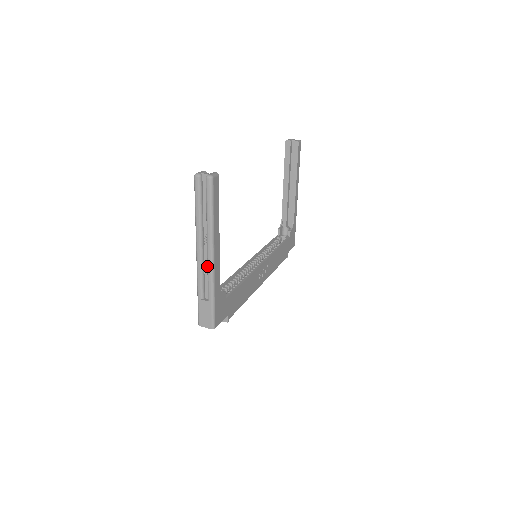
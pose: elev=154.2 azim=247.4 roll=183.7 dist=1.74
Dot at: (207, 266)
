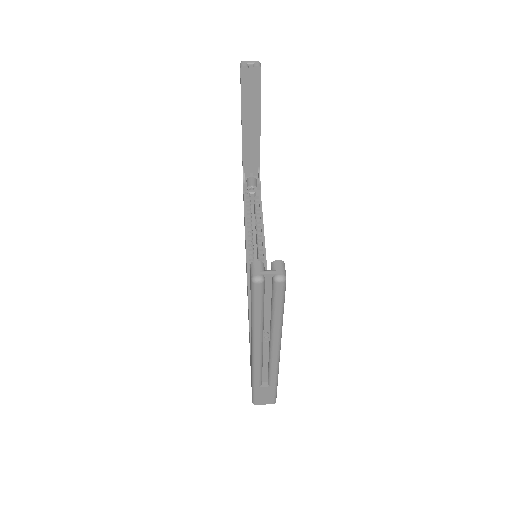
Dot at: (270, 360)
